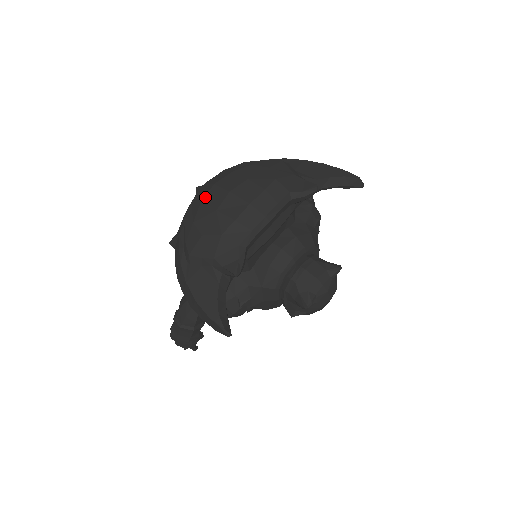
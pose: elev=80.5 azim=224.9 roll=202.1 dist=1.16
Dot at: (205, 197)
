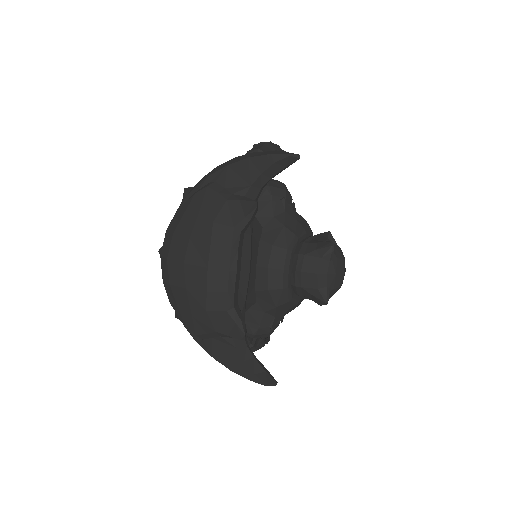
Dot at: (169, 277)
